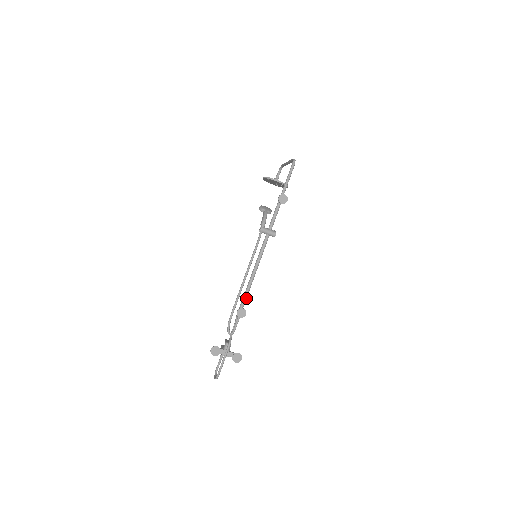
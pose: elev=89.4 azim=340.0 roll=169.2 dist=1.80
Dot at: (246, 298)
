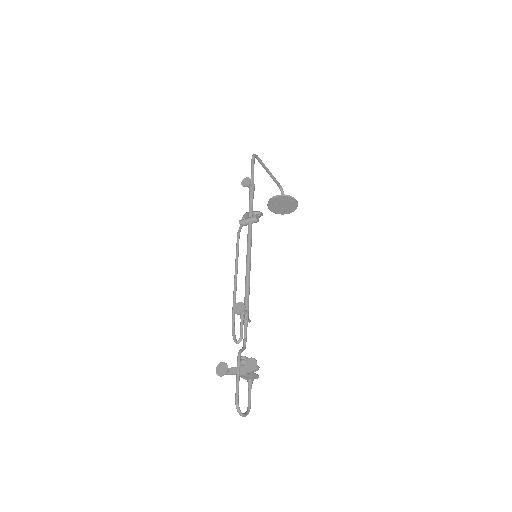
Dot at: (248, 295)
